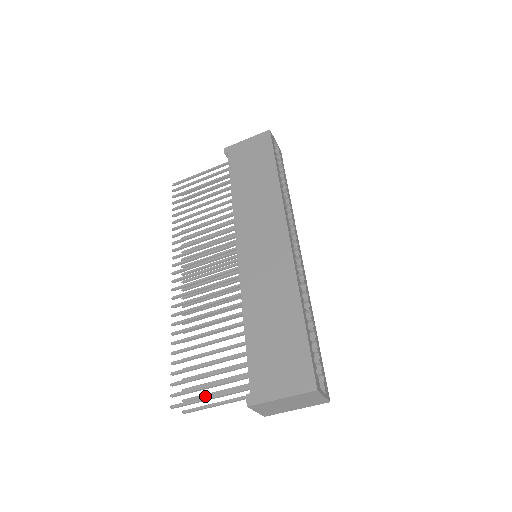
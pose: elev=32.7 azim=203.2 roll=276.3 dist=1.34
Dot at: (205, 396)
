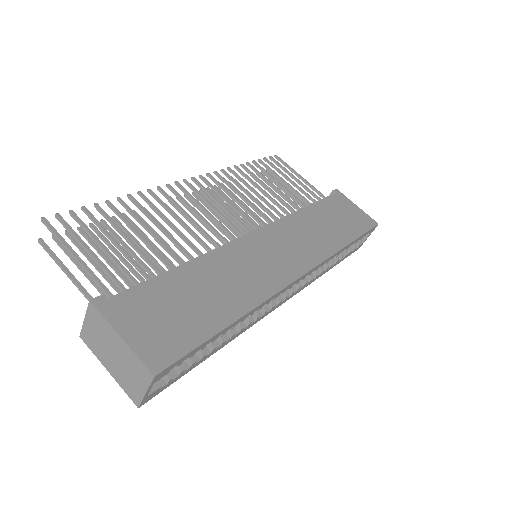
Dot at: occluded
